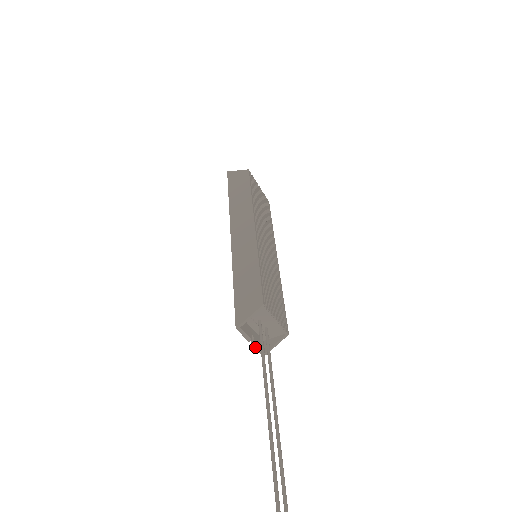
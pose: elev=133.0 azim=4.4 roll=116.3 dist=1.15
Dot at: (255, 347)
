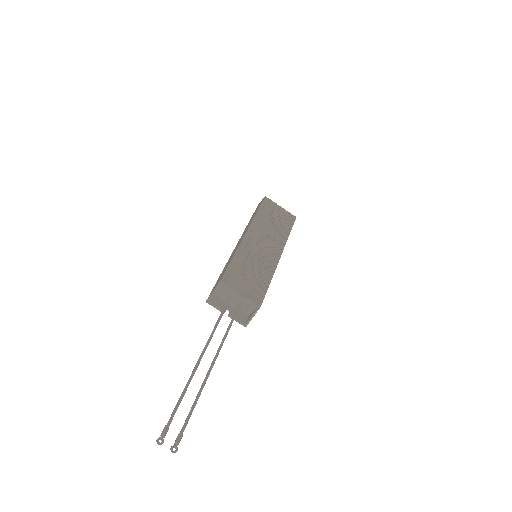
Dot at: occluded
